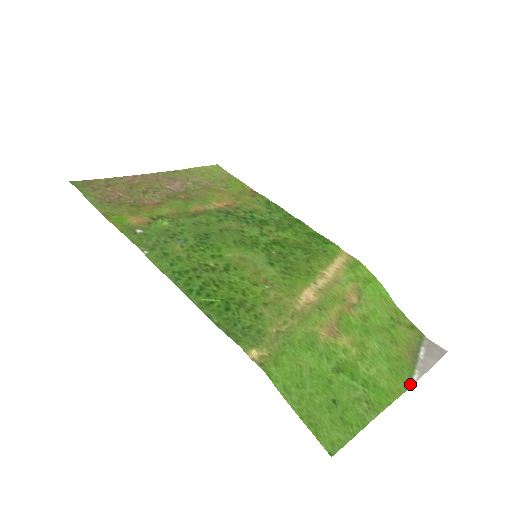
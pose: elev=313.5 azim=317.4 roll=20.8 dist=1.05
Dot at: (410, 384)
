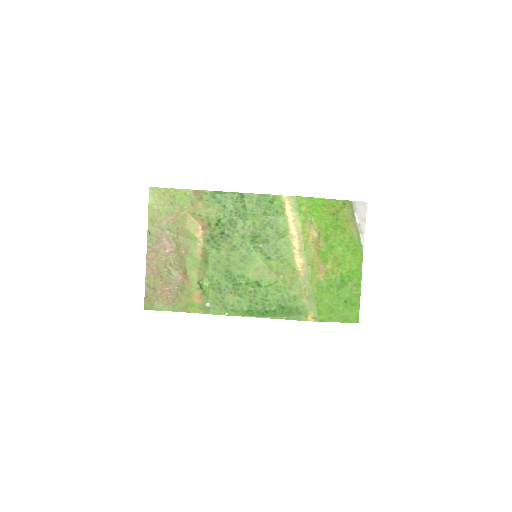
Dot at: (362, 248)
